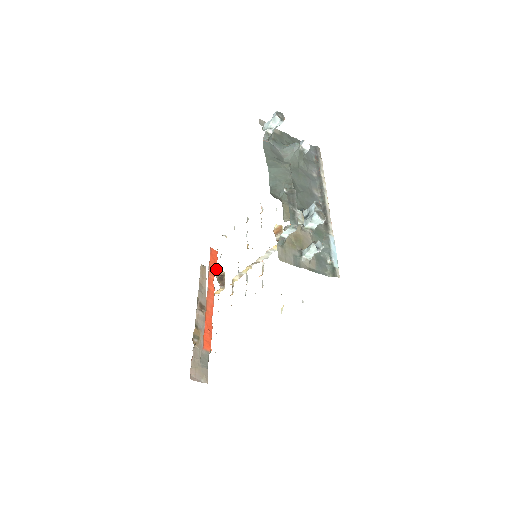
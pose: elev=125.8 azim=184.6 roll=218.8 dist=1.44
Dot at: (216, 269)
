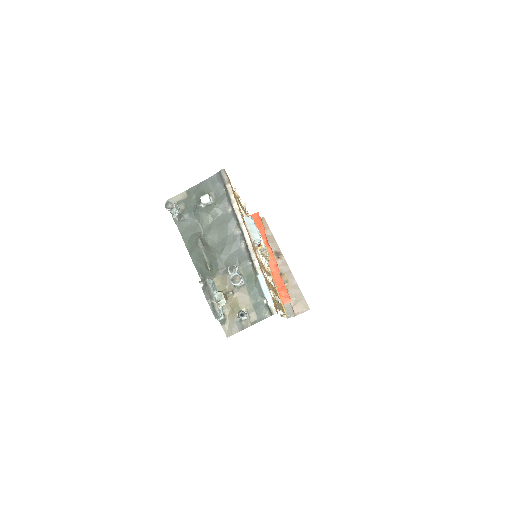
Dot at: (264, 230)
